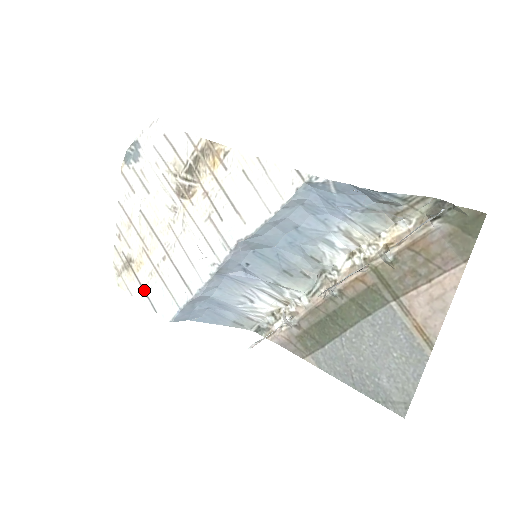
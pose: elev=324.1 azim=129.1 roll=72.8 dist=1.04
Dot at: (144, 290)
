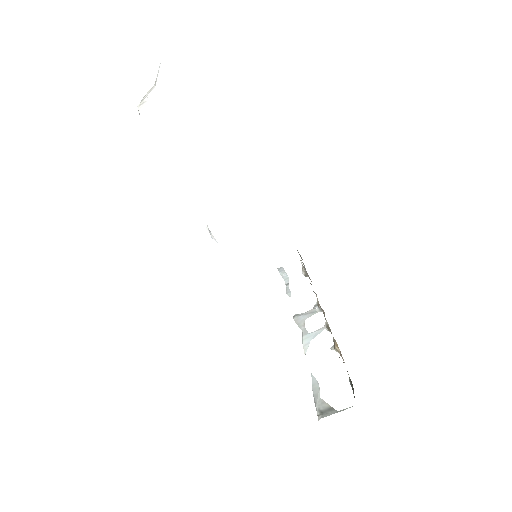
Dot at: occluded
